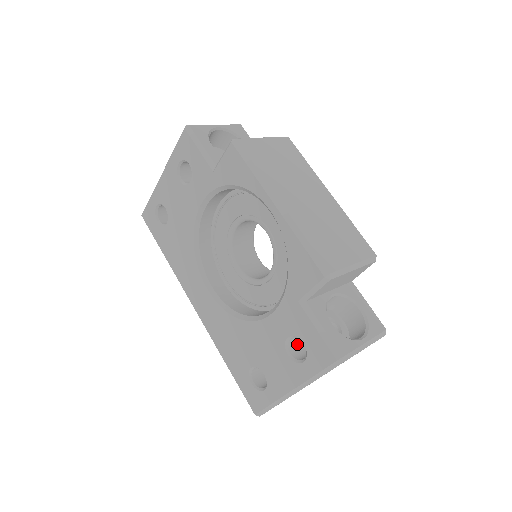
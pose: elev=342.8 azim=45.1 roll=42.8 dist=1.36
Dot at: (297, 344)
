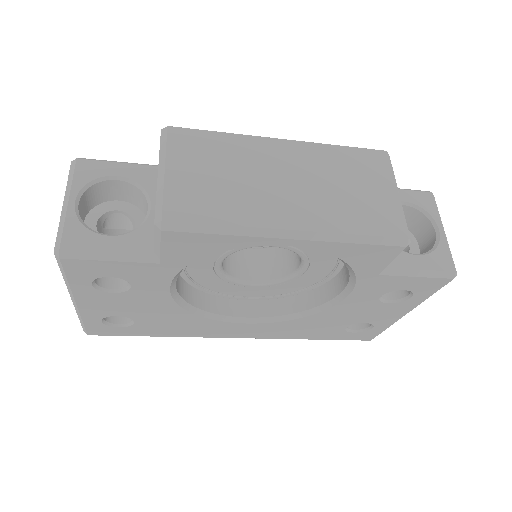
Dot at: occluded
